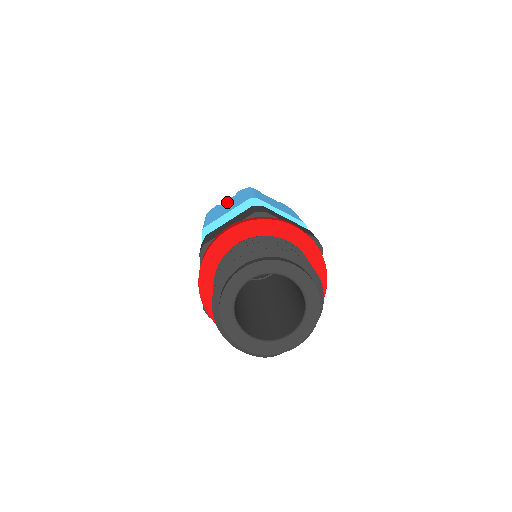
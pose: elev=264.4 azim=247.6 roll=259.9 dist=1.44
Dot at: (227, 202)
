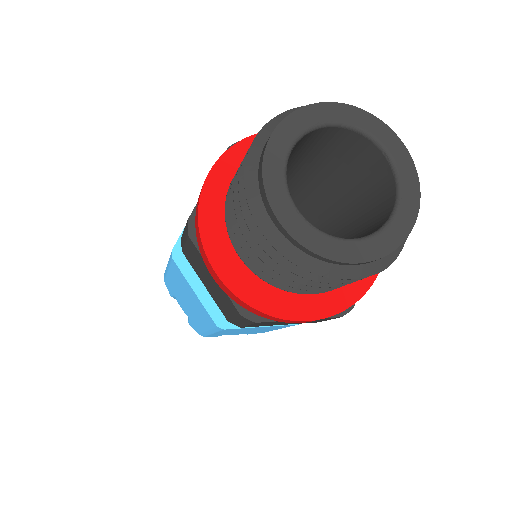
Dot at: occluded
